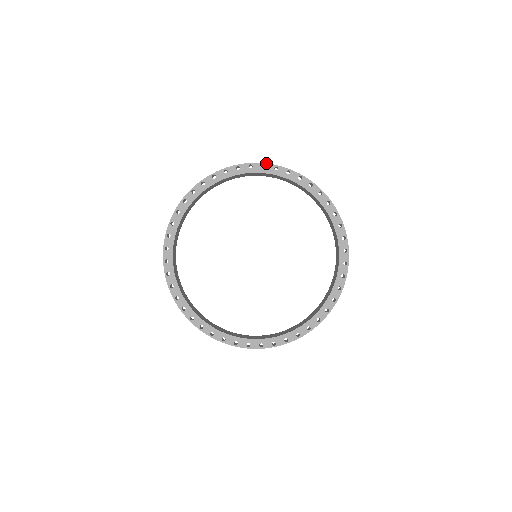
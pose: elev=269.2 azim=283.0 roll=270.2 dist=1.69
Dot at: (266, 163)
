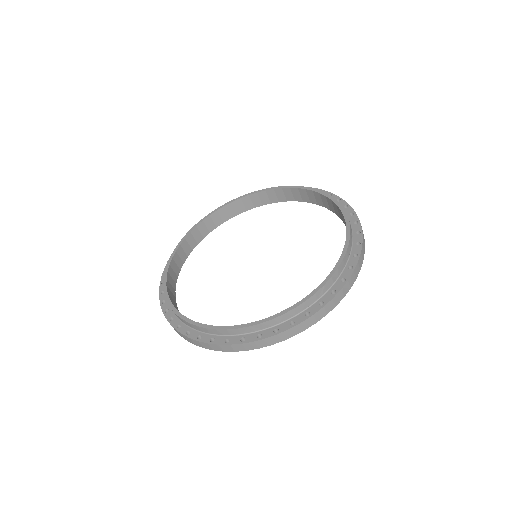
Dot at: occluded
